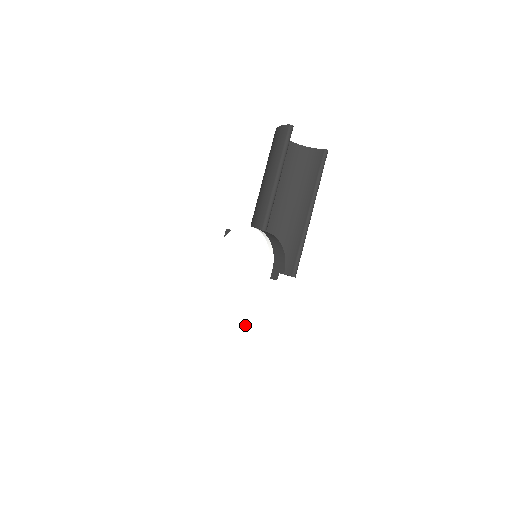
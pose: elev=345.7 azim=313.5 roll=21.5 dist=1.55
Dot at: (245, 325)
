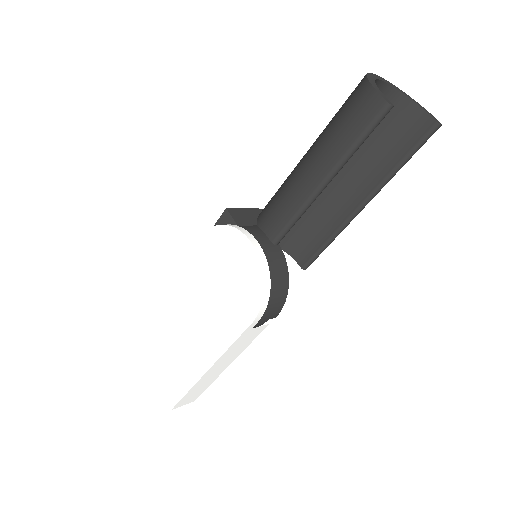
Dot at: (204, 355)
